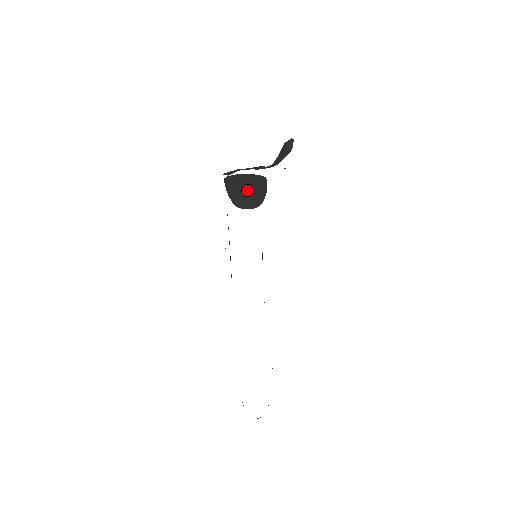
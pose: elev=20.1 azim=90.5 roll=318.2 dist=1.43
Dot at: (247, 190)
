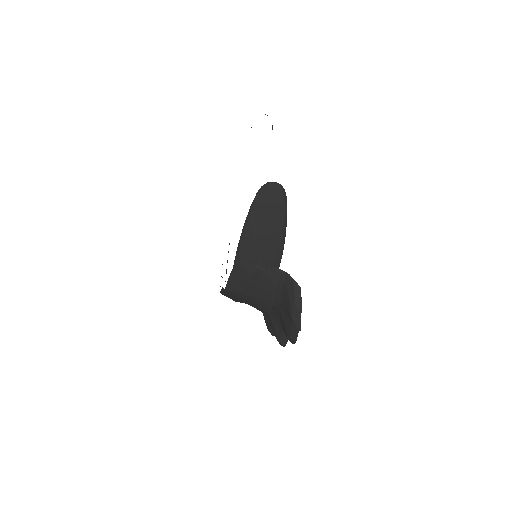
Dot at: occluded
